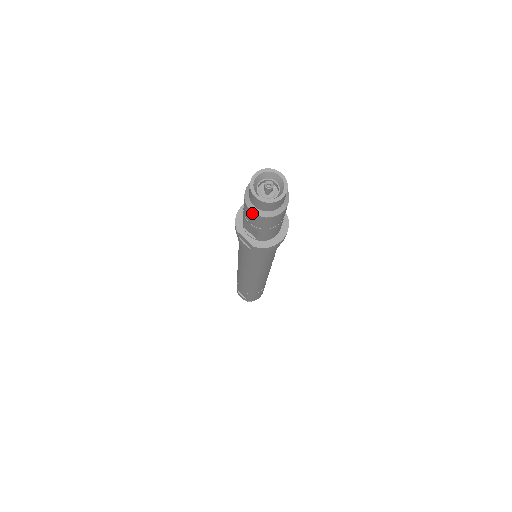
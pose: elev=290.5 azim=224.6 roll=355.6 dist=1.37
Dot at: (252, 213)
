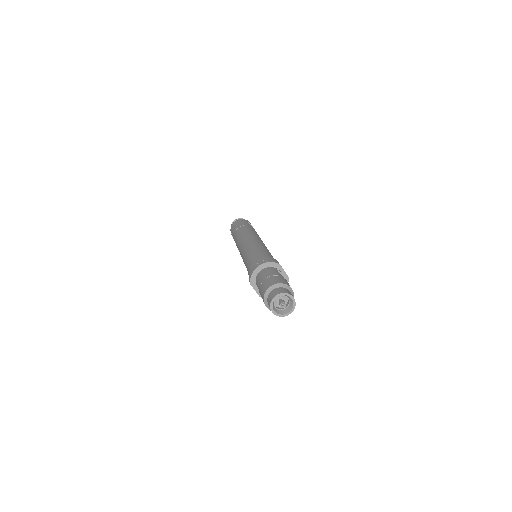
Dot at: occluded
